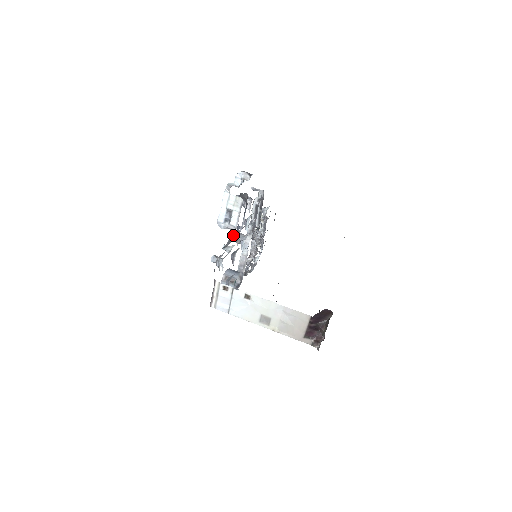
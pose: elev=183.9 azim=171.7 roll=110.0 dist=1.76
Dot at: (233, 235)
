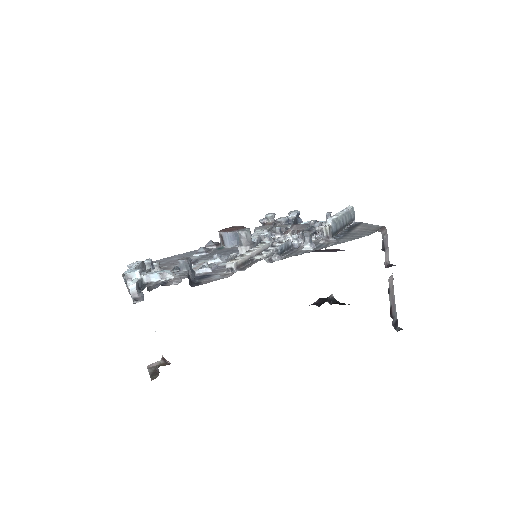
Dot at: occluded
